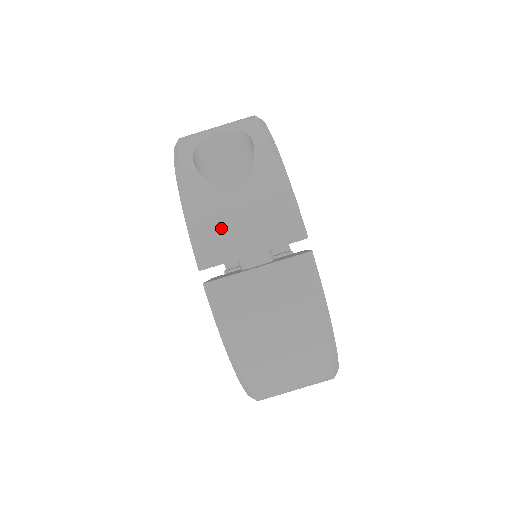
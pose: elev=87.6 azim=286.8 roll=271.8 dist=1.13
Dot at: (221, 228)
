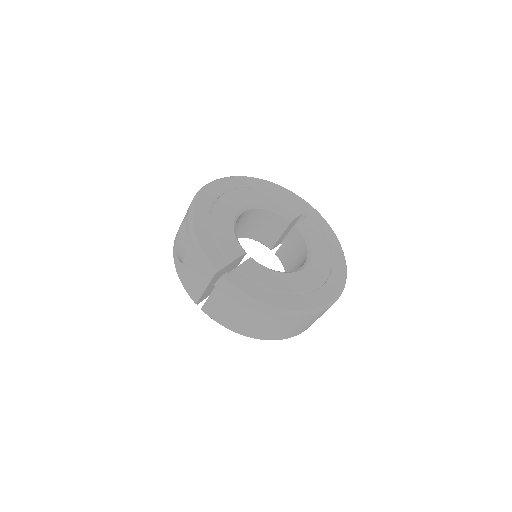
Dot at: (190, 283)
